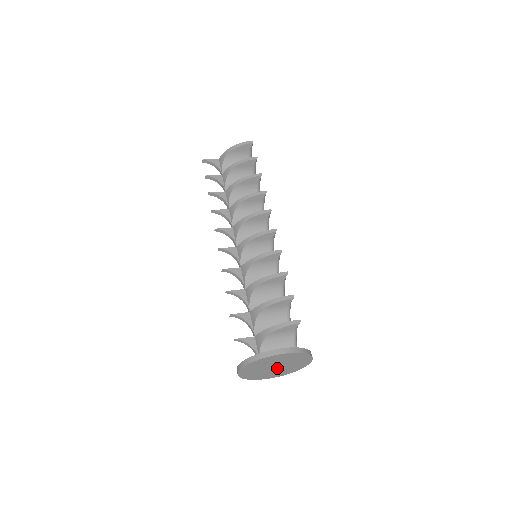
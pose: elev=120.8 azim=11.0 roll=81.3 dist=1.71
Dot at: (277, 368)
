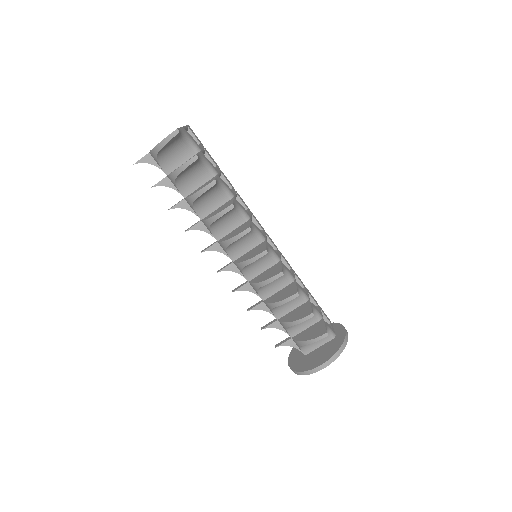
Dot at: occluded
